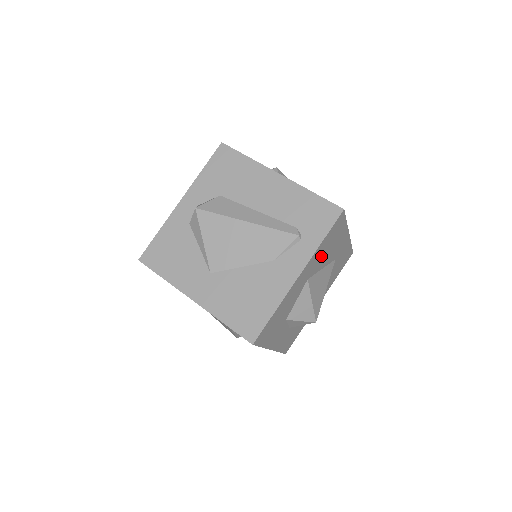
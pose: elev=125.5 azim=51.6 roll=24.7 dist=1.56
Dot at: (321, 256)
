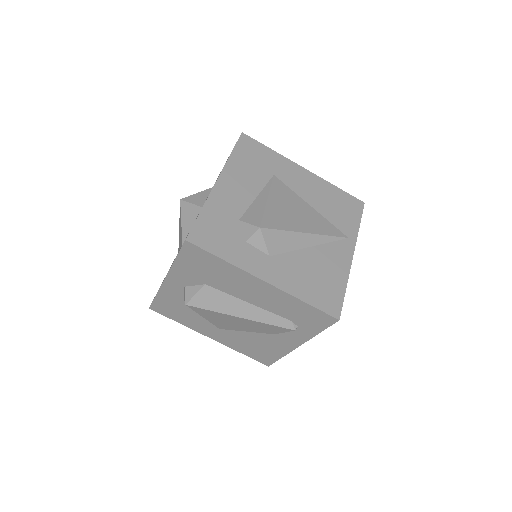
Dot at: occluded
